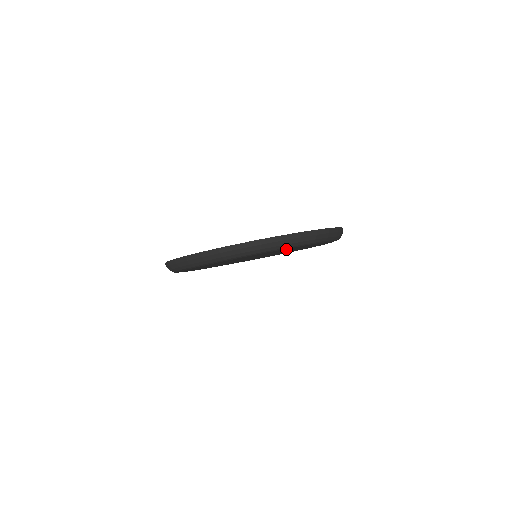
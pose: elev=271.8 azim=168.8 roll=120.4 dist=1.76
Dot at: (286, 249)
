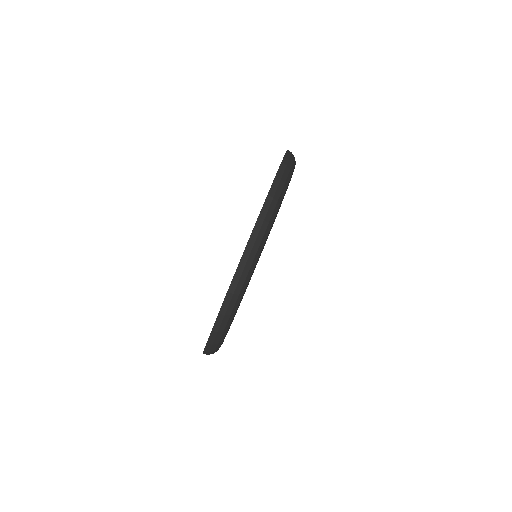
Dot at: occluded
